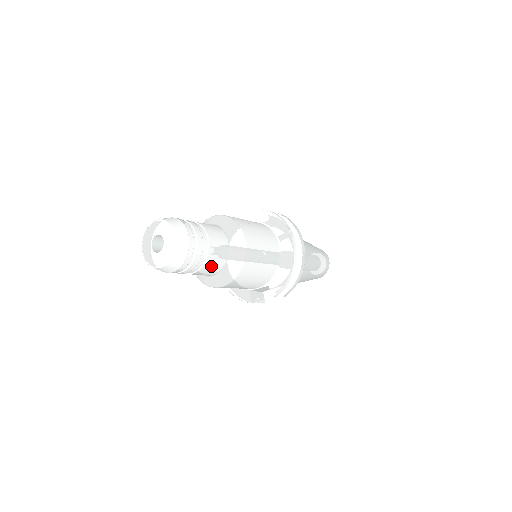
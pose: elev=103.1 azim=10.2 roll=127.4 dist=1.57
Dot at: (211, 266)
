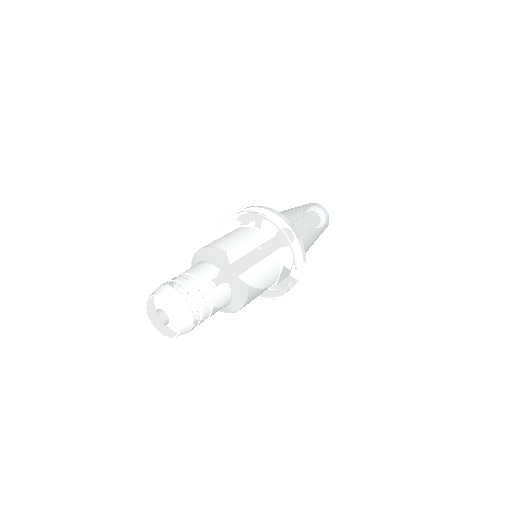
Dot at: (219, 294)
